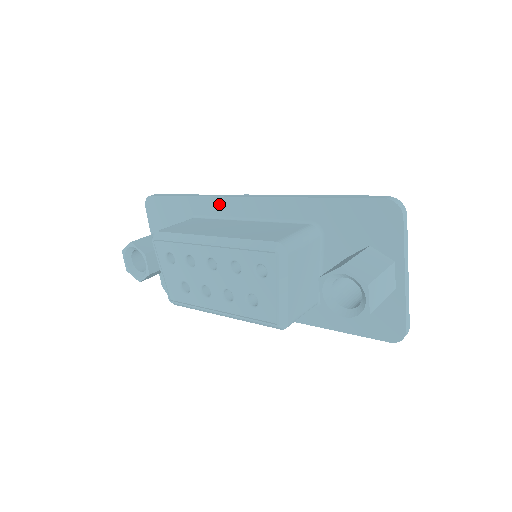
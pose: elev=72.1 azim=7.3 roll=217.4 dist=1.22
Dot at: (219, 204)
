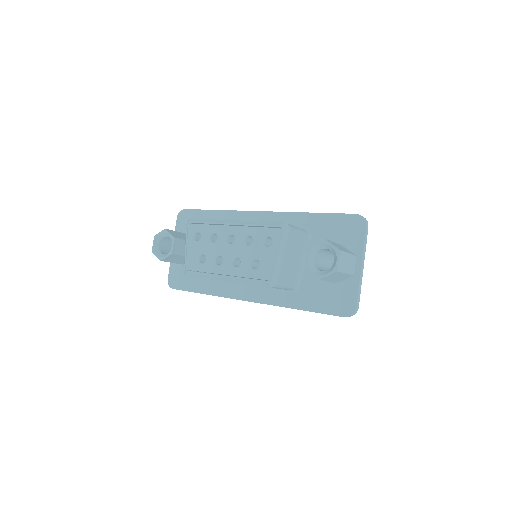
Dot at: (239, 216)
